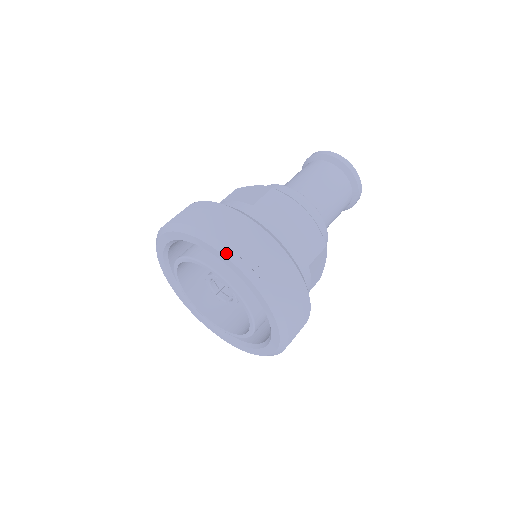
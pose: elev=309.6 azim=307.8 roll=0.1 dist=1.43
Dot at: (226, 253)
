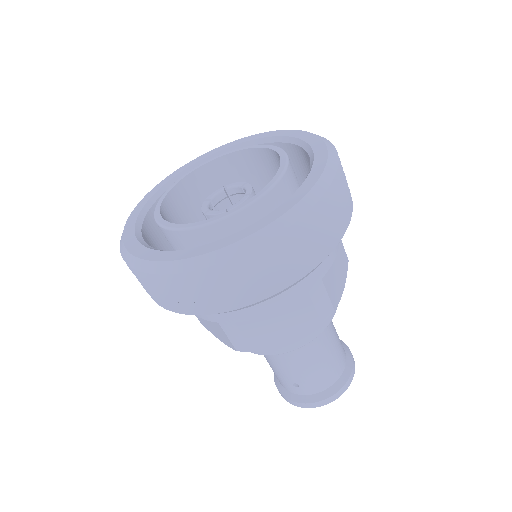
Dot at: (277, 131)
